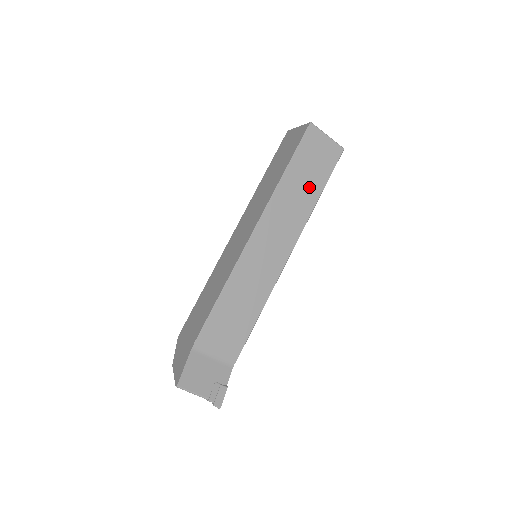
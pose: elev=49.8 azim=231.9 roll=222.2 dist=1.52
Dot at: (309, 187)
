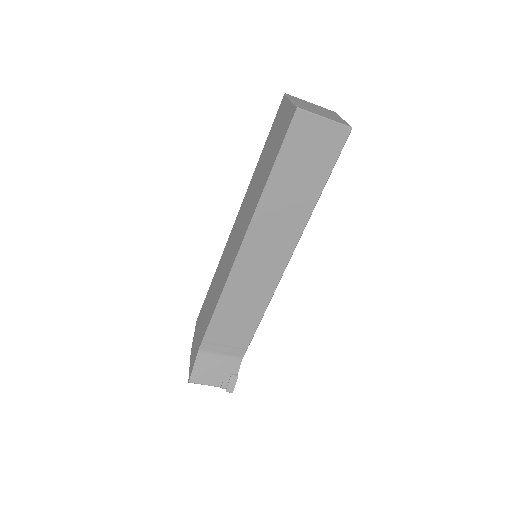
Dot at: (304, 187)
